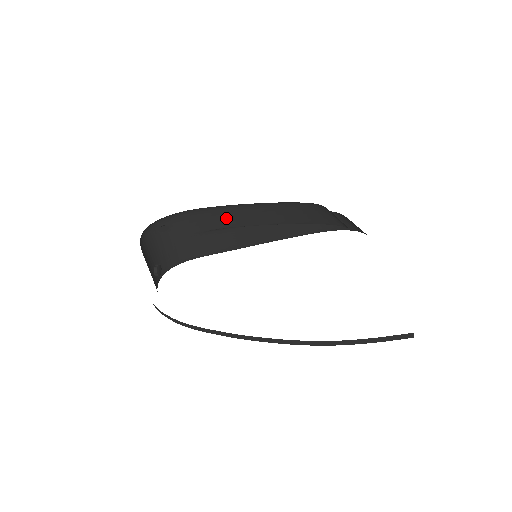
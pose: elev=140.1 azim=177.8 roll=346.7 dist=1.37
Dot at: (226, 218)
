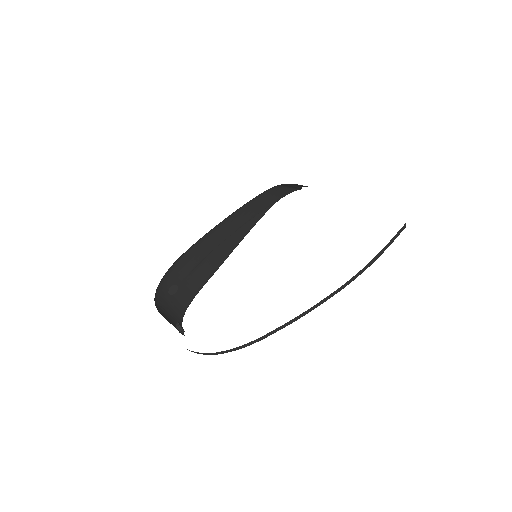
Dot at: (204, 247)
